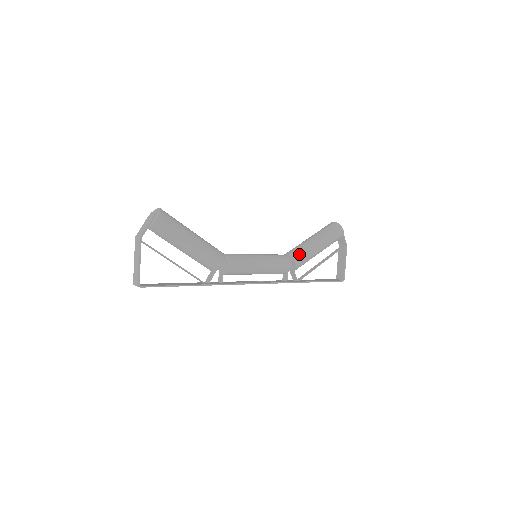
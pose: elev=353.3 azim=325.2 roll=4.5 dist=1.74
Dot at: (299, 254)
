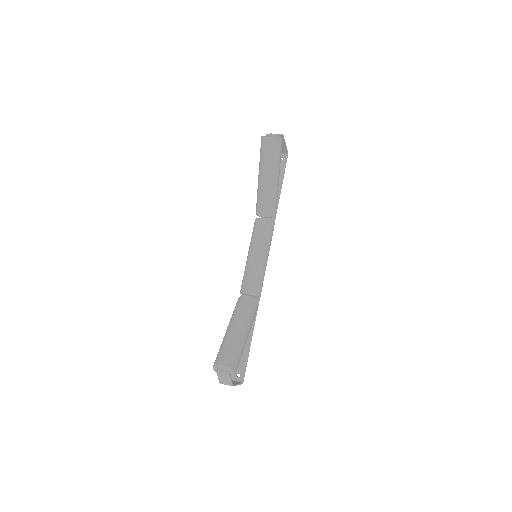
Dot at: (273, 208)
